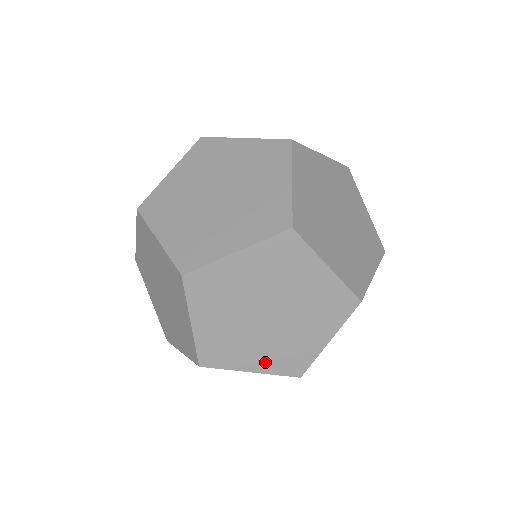
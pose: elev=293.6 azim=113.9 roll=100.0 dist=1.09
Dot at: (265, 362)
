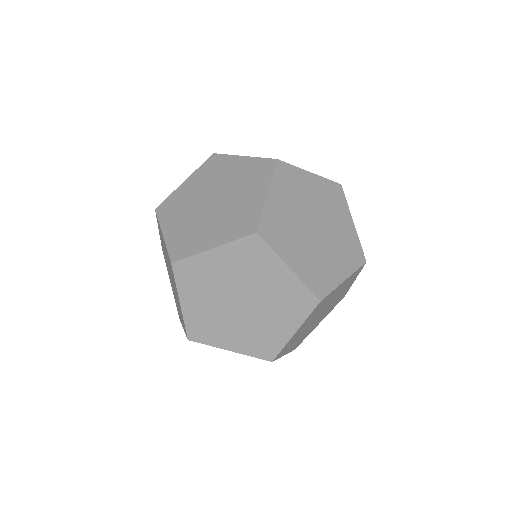
Dot at: (325, 316)
